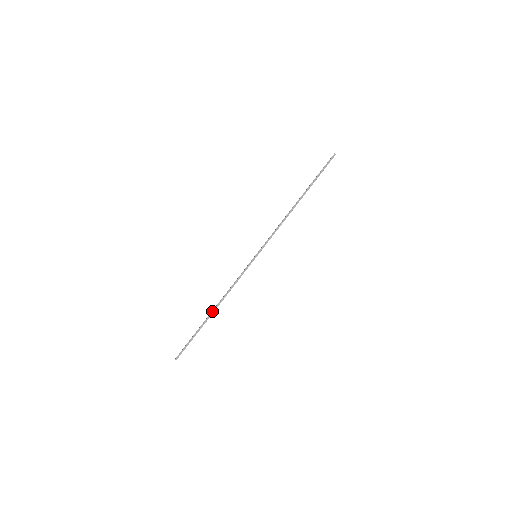
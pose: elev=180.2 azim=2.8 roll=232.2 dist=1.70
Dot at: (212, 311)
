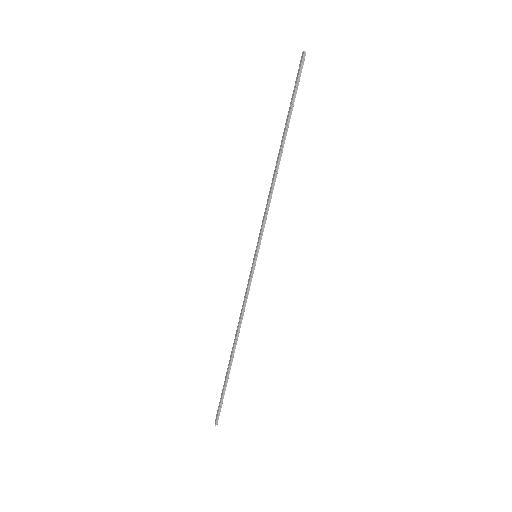
Dot at: (233, 351)
